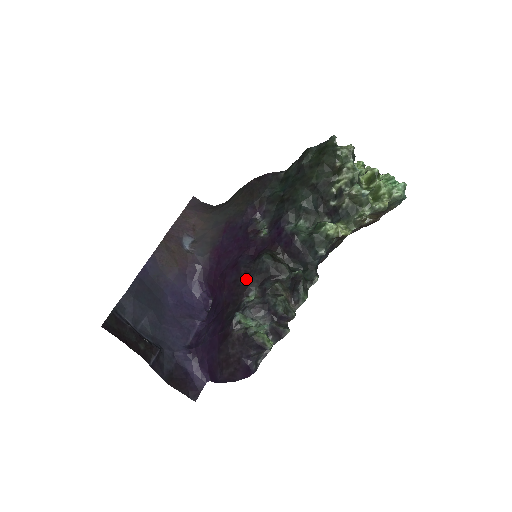
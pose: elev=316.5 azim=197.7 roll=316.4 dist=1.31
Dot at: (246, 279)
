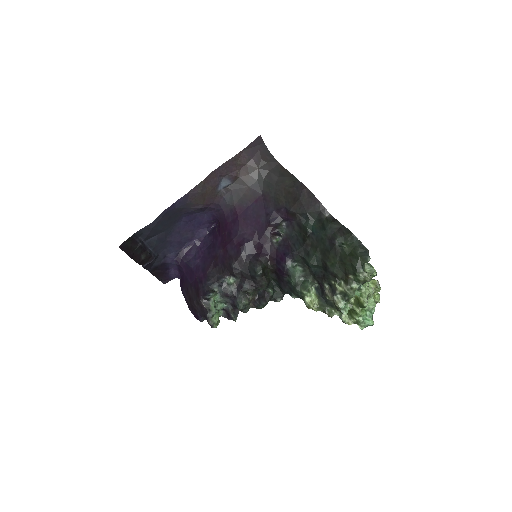
Dot at: (237, 267)
